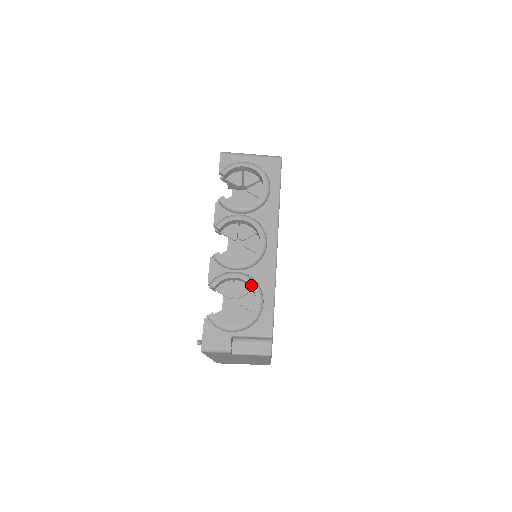
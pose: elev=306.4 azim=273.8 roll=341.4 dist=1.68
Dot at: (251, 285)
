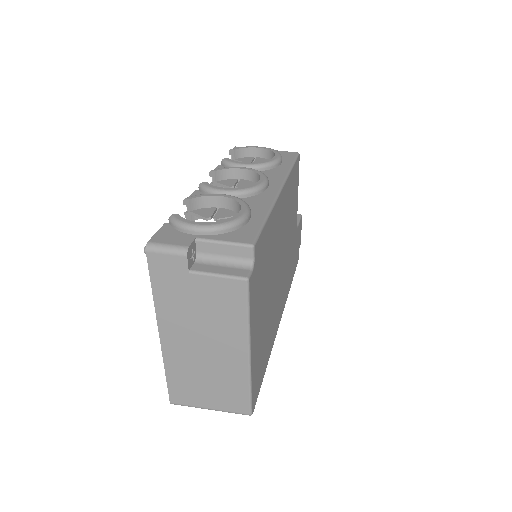
Dot at: (238, 201)
